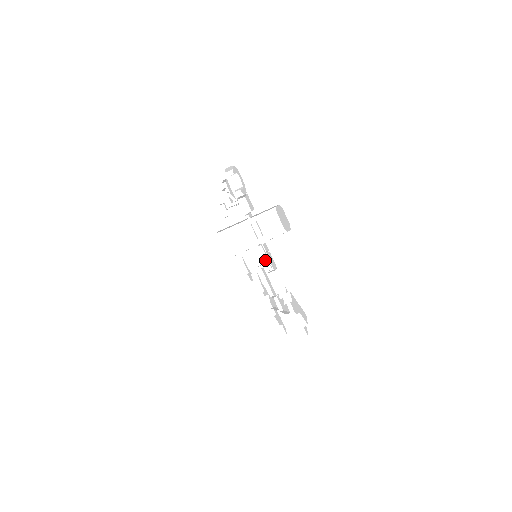
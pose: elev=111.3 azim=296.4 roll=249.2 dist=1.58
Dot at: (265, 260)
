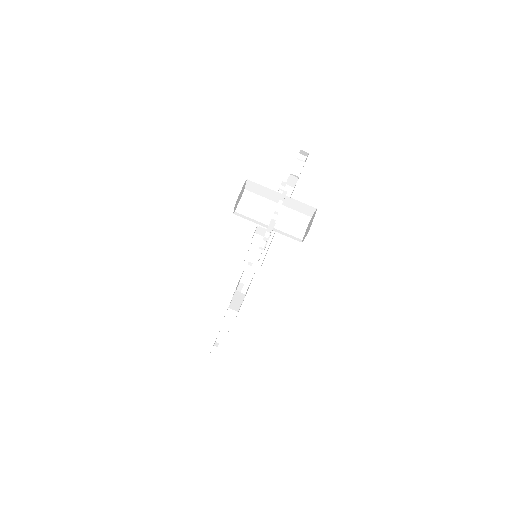
Dot at: (261, 246)
